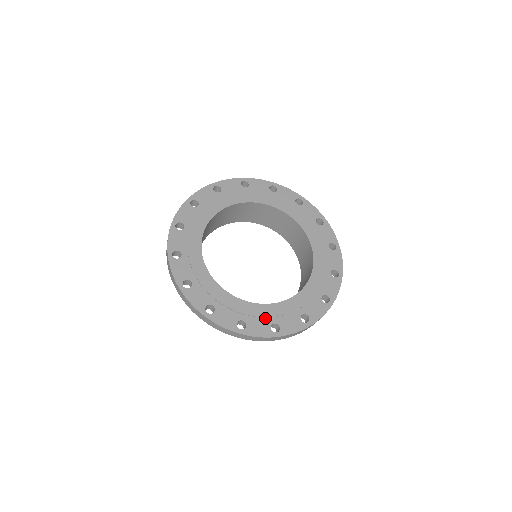
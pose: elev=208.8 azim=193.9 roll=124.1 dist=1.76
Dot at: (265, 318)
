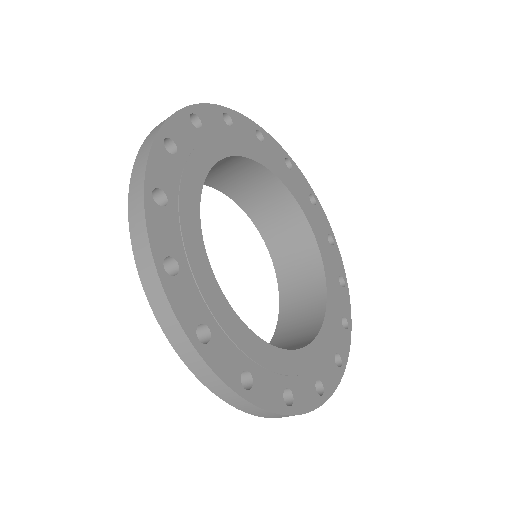
Dot at: (307, 374)
